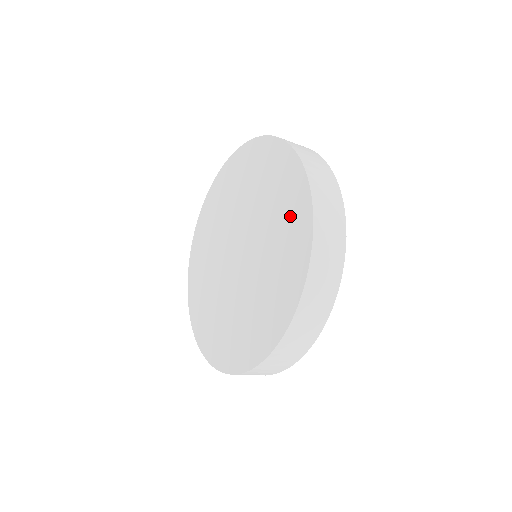
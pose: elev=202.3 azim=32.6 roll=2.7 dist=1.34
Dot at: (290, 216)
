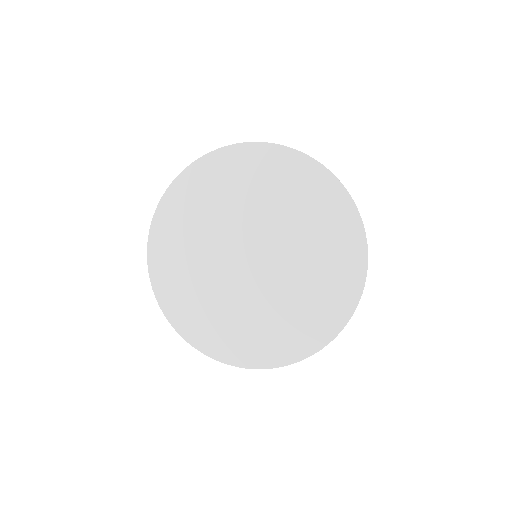
Dot at: (338, 253)
